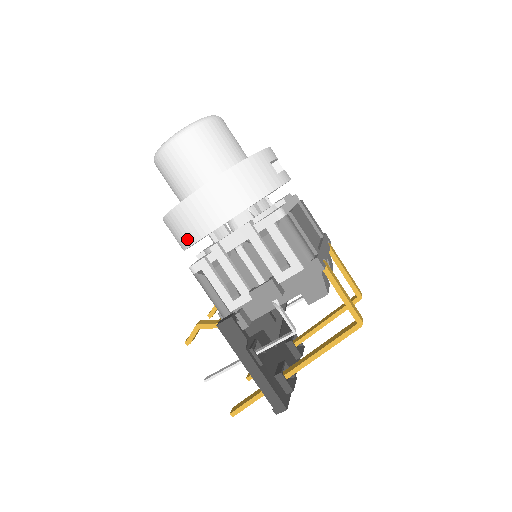
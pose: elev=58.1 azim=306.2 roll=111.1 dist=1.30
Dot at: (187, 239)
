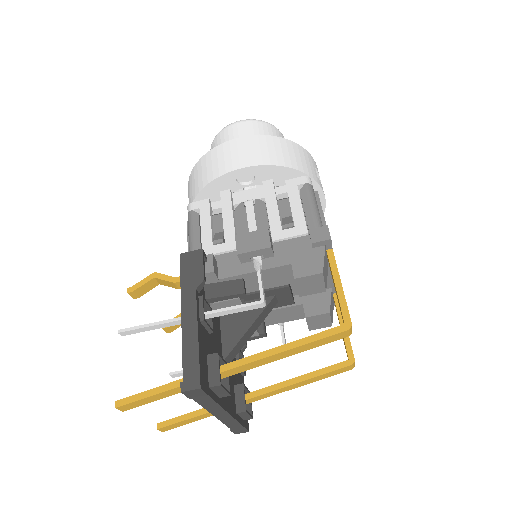
Dot at: (203, 181)
